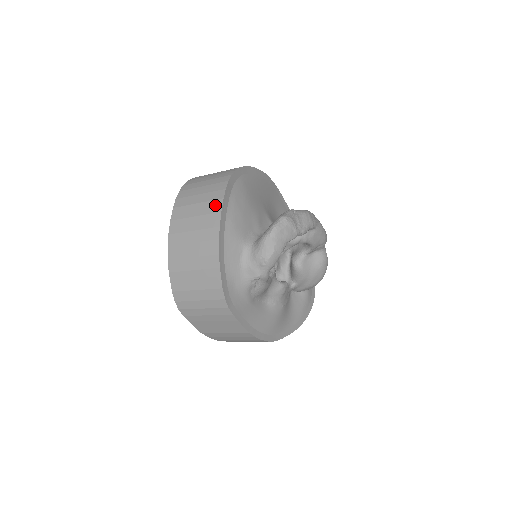
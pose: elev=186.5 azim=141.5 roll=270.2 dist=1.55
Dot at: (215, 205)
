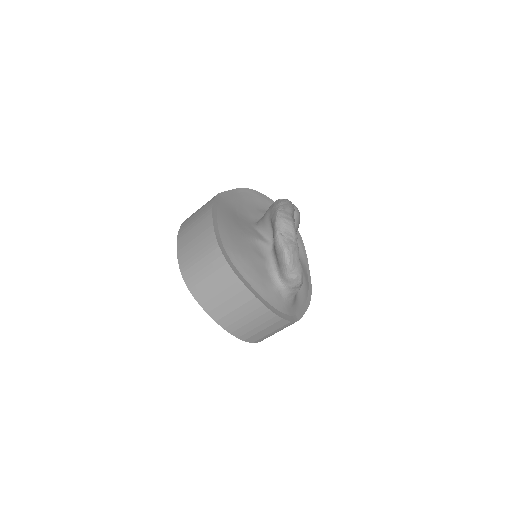
Dot at: (245, 295)
